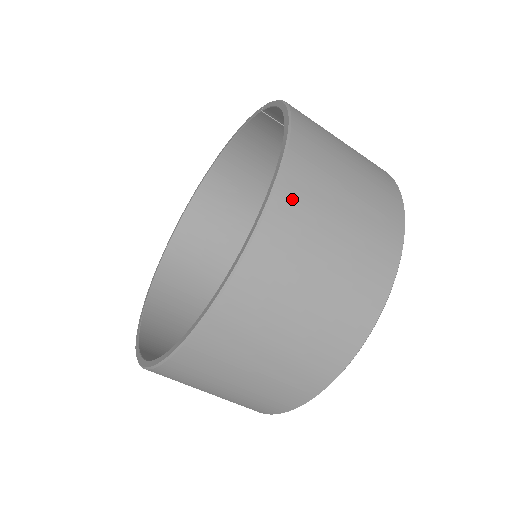
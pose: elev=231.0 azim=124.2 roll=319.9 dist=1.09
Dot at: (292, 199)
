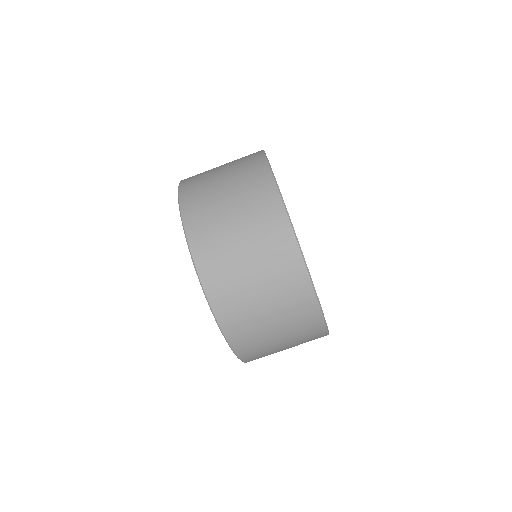
Dot at: (203, 251)
